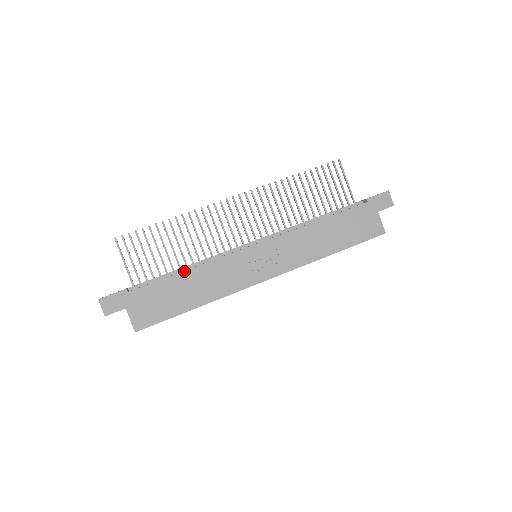
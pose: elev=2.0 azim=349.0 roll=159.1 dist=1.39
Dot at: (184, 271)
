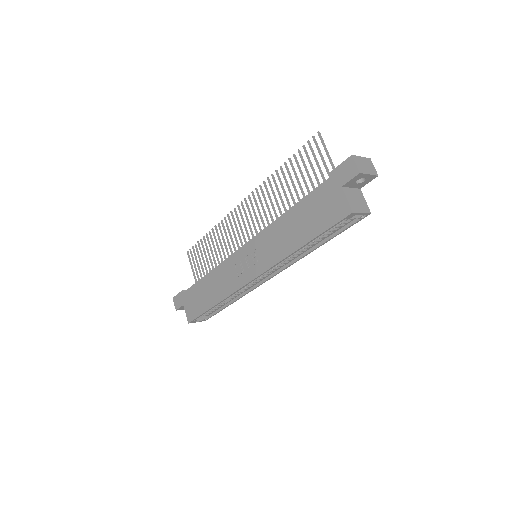
Dot at: (206, 275)
